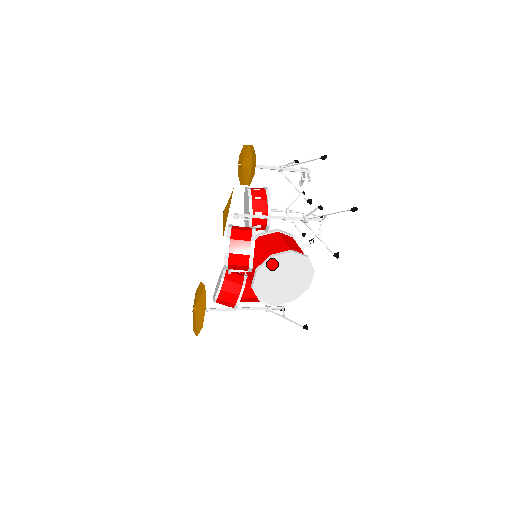
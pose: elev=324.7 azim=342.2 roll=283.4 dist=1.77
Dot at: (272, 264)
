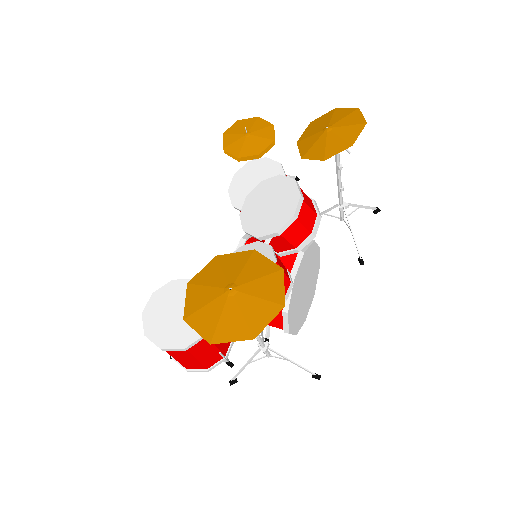
Dot at: (310, 252)
